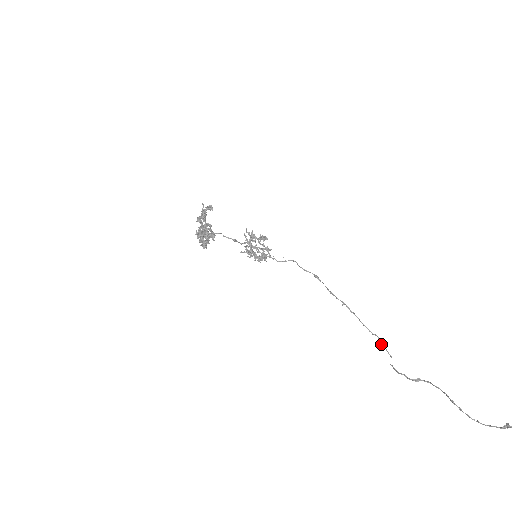
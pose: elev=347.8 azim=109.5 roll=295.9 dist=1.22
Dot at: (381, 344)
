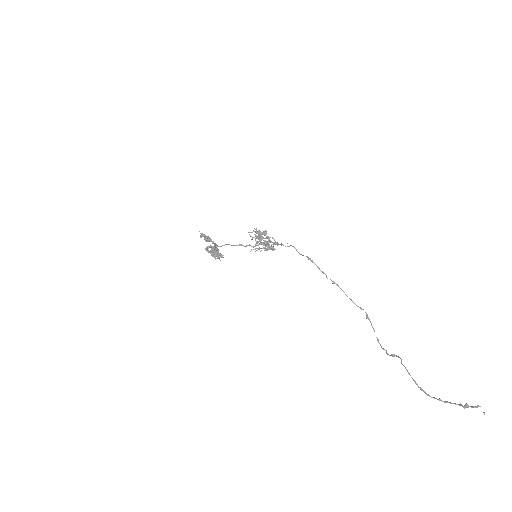
Dot at: (367, 318)
